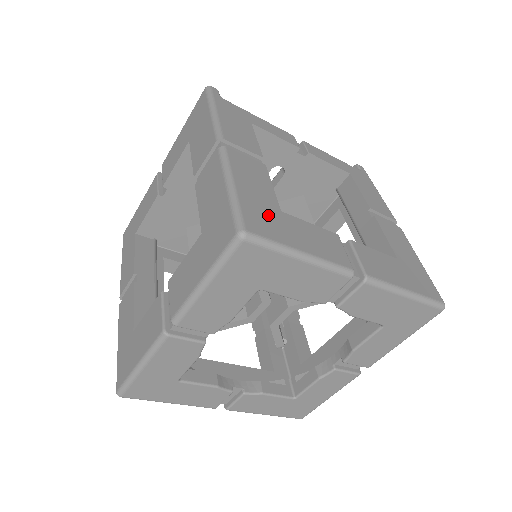
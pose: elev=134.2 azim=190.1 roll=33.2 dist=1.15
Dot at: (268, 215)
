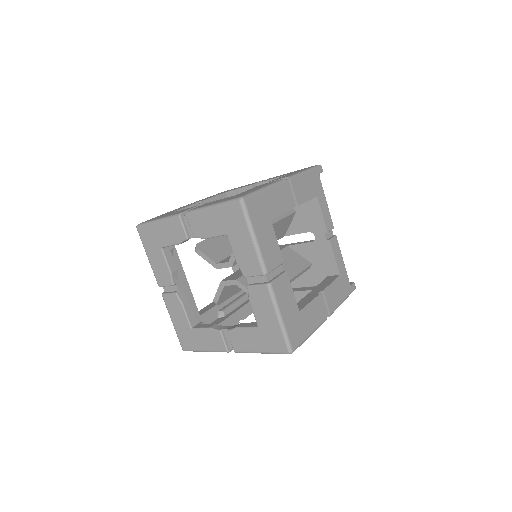
Dot at: (263, 212)
